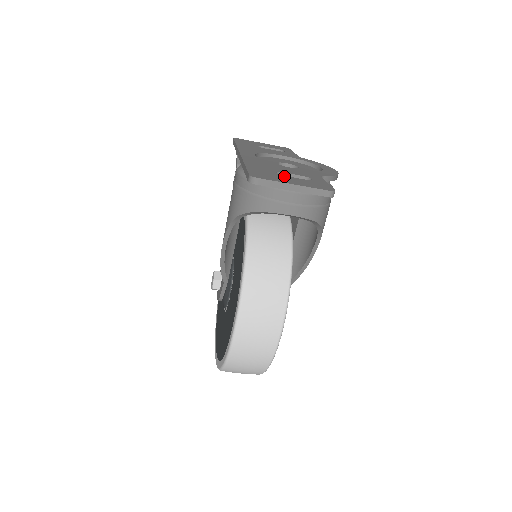
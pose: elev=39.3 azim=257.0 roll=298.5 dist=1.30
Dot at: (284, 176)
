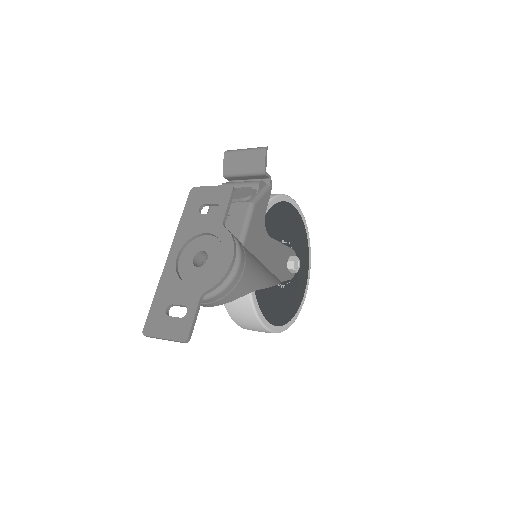
Dot at: (167, 318)
